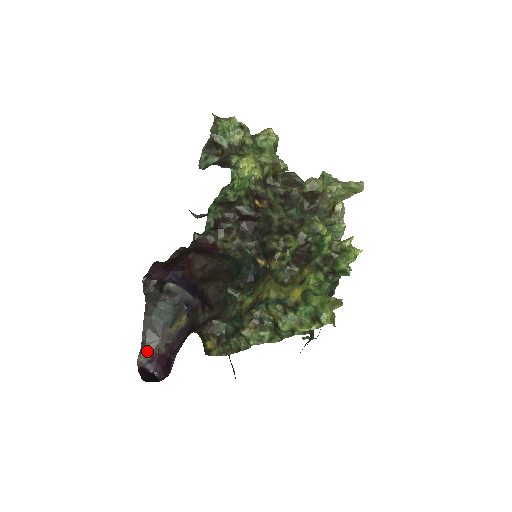
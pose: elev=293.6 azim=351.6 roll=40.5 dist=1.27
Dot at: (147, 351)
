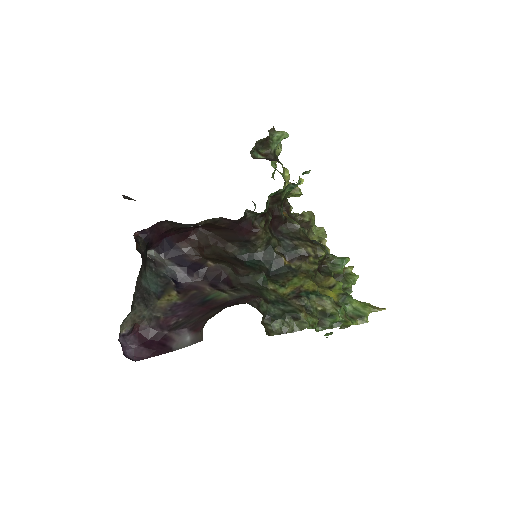
Dot at: (132, 319)
